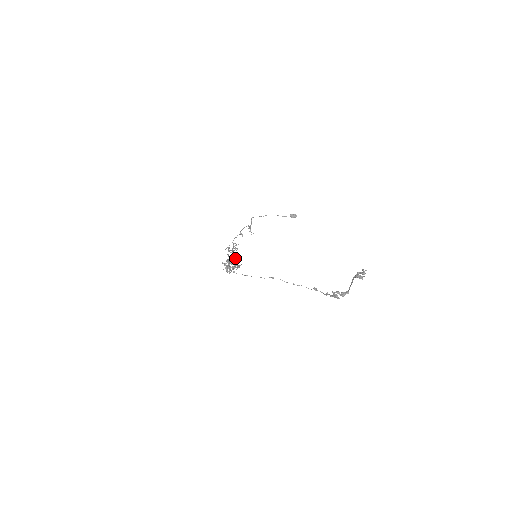
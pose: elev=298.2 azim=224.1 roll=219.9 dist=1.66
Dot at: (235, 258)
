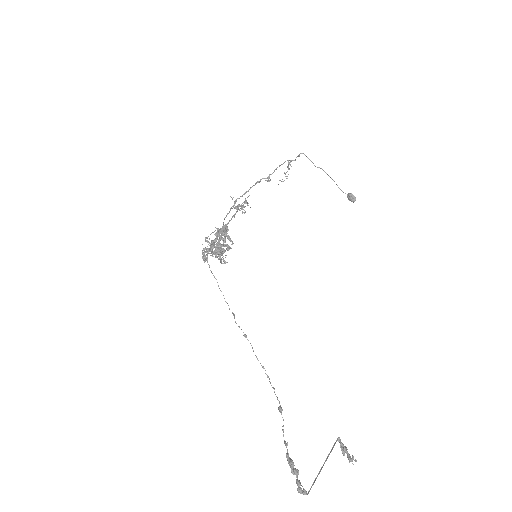
Dot at: (226, 245)
